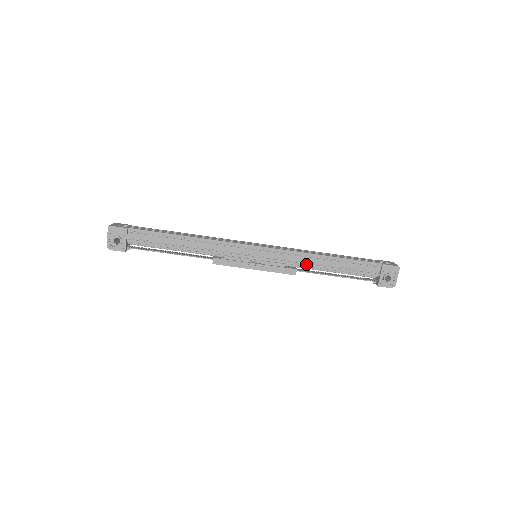
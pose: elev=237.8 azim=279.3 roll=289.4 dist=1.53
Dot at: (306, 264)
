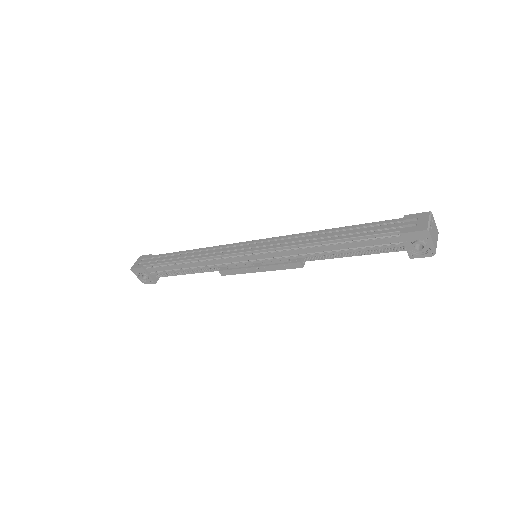
Dot at: (306, 255)
